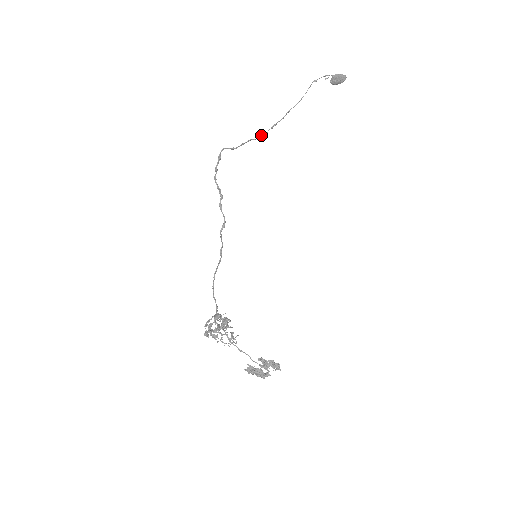
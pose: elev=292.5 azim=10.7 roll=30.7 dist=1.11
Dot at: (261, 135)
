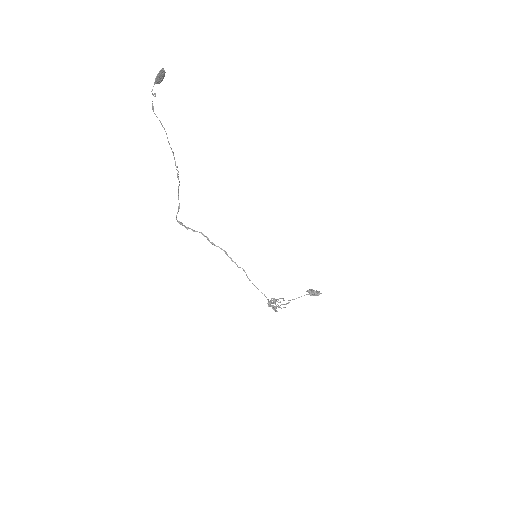
Dot at: (178, 178)
